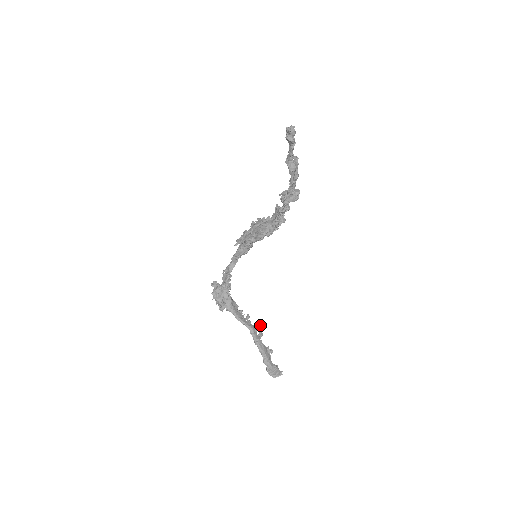
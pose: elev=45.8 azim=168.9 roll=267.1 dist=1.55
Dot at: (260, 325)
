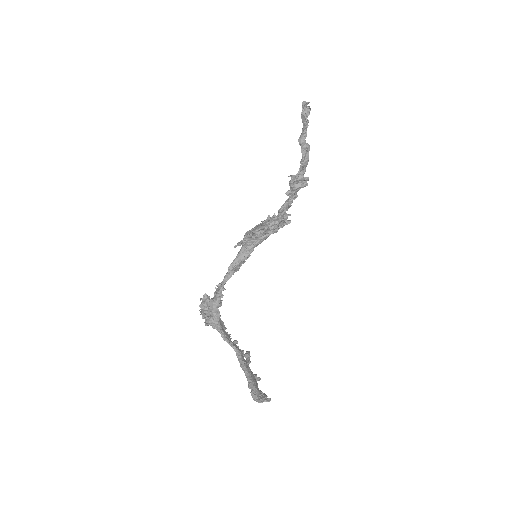
Dot at: (249, 352)
